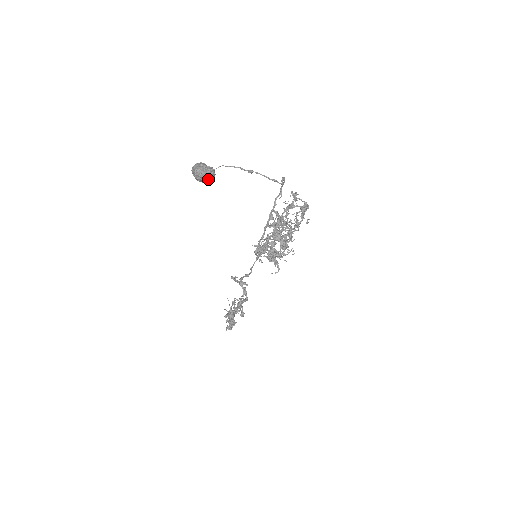
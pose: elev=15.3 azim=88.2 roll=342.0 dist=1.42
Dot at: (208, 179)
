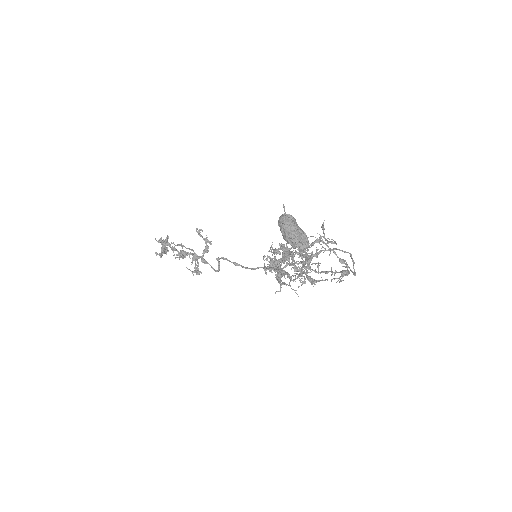
Dot at: occluded
